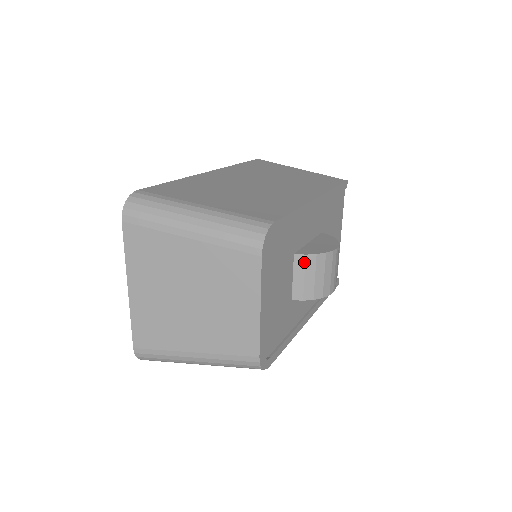
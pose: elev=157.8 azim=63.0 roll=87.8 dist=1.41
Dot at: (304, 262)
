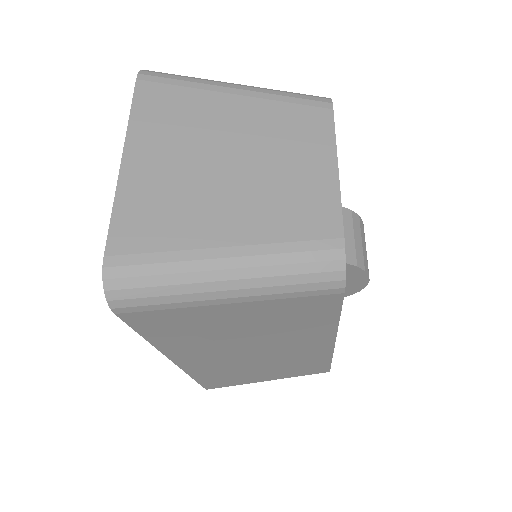
Dot at: occluded
